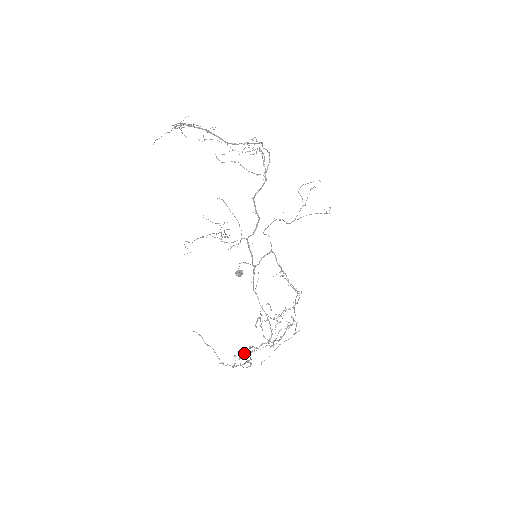
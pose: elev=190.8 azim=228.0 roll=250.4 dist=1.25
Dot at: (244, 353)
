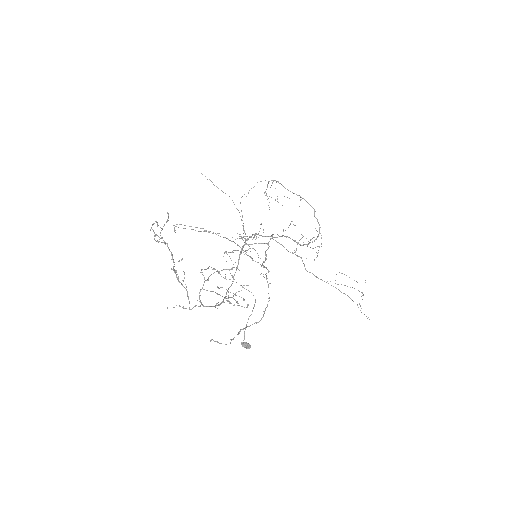
Dot at: (174, 269)
